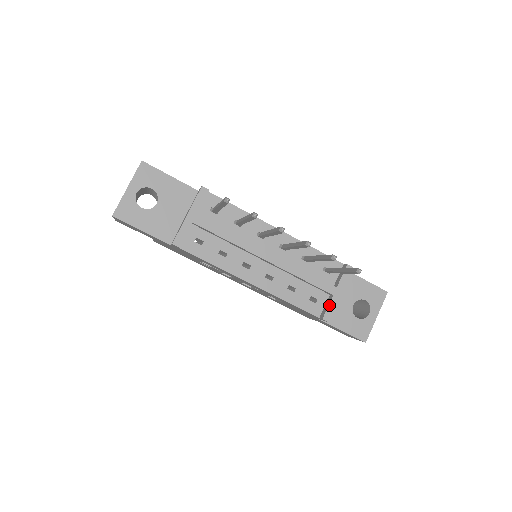
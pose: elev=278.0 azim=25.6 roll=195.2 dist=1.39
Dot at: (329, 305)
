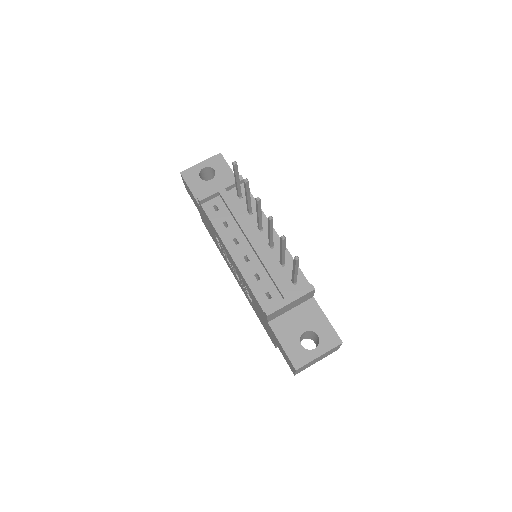
Dot at: (276, 304)
